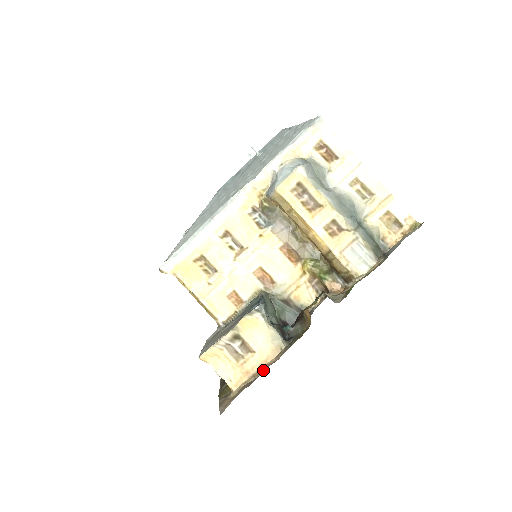
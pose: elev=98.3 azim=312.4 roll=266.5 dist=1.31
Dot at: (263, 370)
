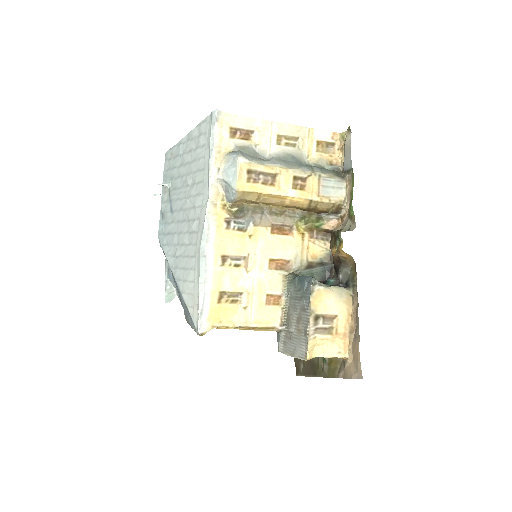
Dot at: (354, 322)
